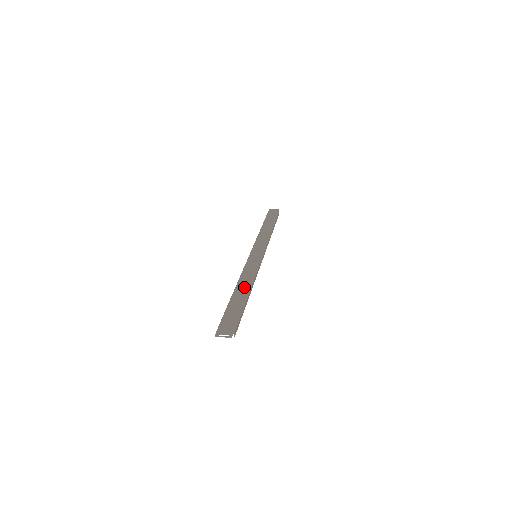
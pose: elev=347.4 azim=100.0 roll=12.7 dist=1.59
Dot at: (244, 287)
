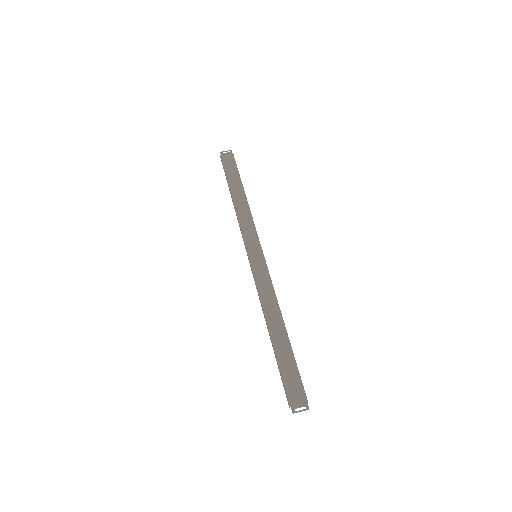
Dot at: (276, 320)
